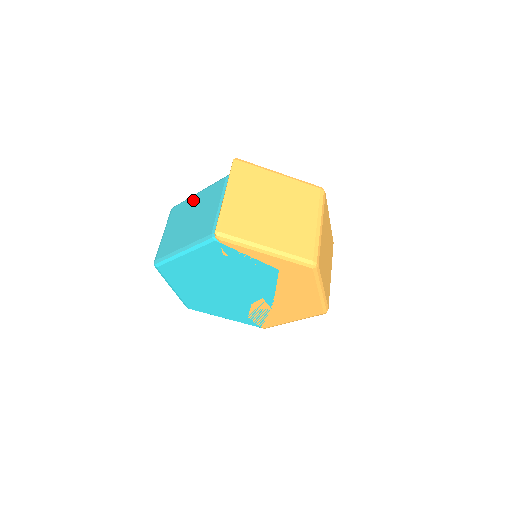
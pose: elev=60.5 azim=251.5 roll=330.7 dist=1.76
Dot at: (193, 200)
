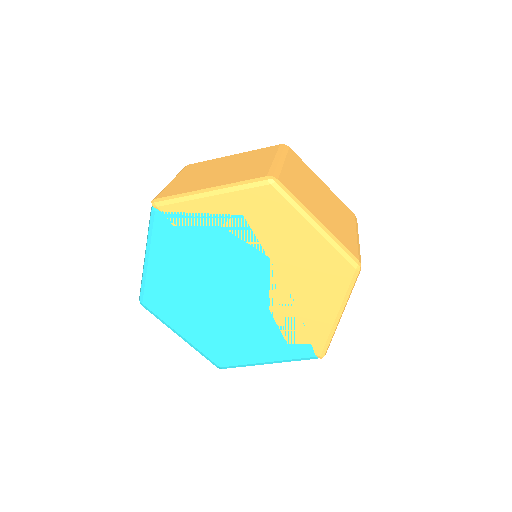
Dot at: occluded
